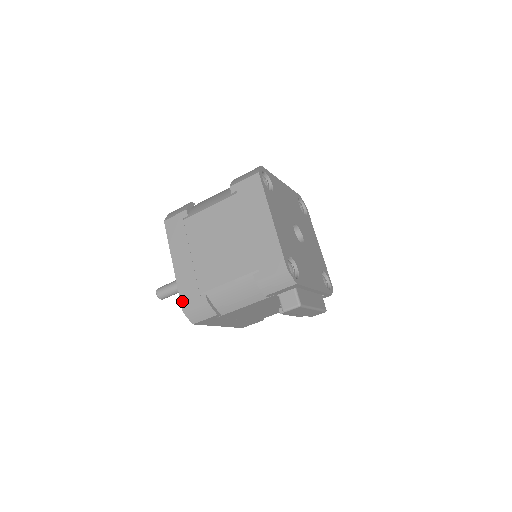
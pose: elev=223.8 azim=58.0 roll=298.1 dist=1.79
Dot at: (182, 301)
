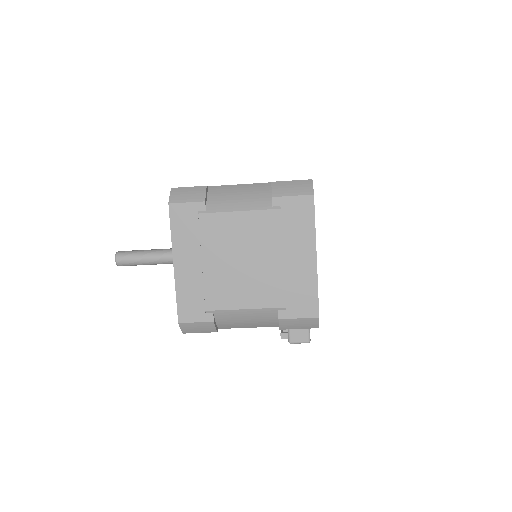
Dot at: (180, 312)
